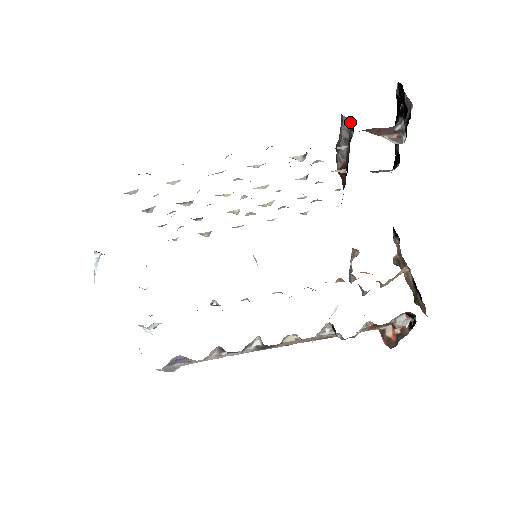
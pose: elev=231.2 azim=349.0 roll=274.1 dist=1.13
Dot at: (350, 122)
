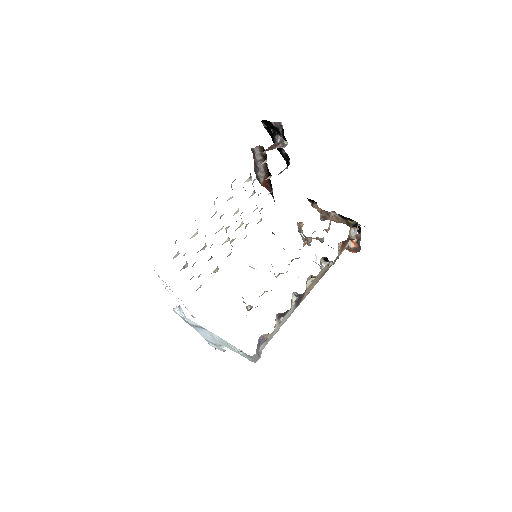
Dot at: (259, 149)
